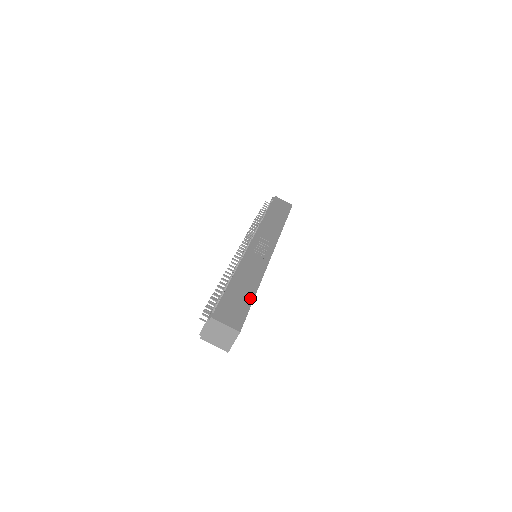
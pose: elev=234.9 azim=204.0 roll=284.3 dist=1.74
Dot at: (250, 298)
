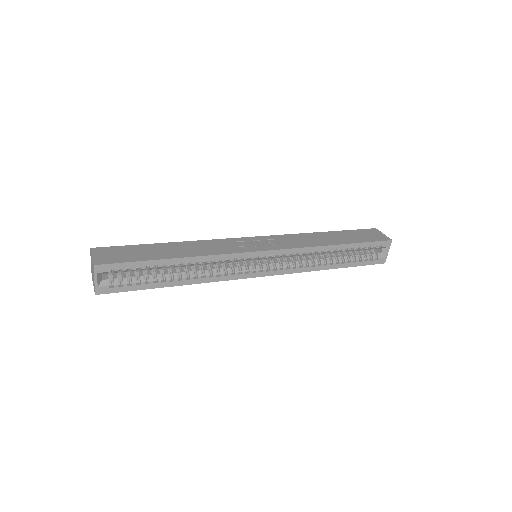
Dot at: (157, 257)
